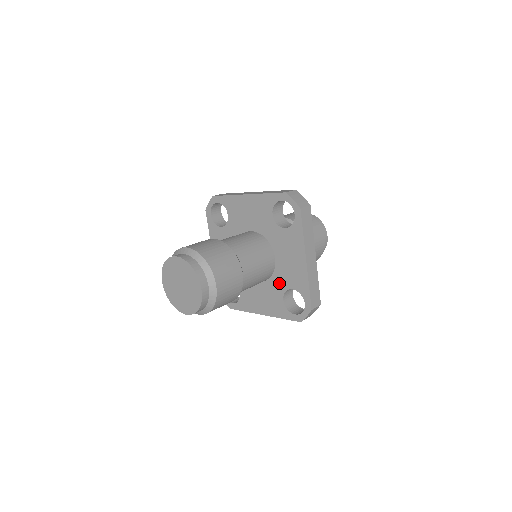
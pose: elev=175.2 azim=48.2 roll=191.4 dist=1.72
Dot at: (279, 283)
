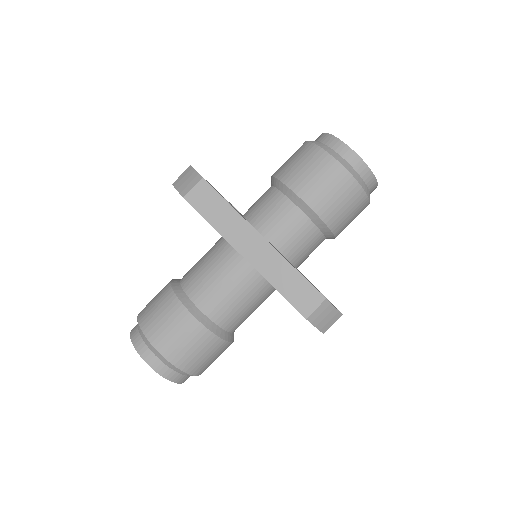
Dot at: occluded
